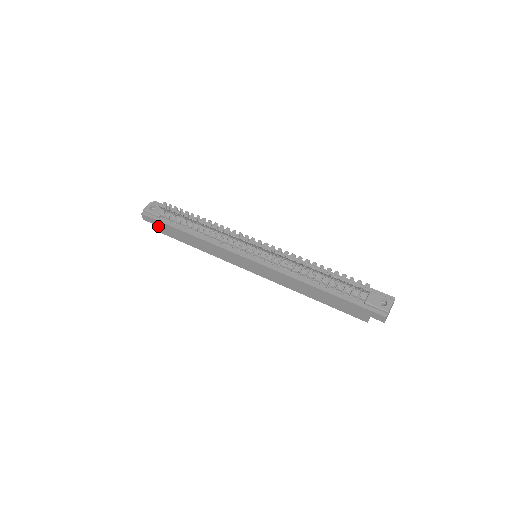
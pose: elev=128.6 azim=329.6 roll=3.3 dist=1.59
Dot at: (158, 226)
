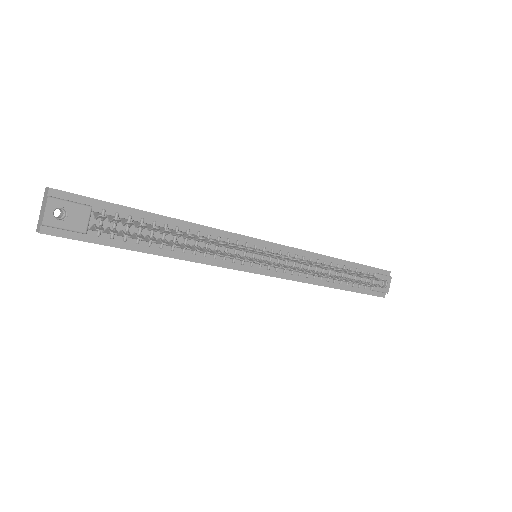
Dot at: occluded
